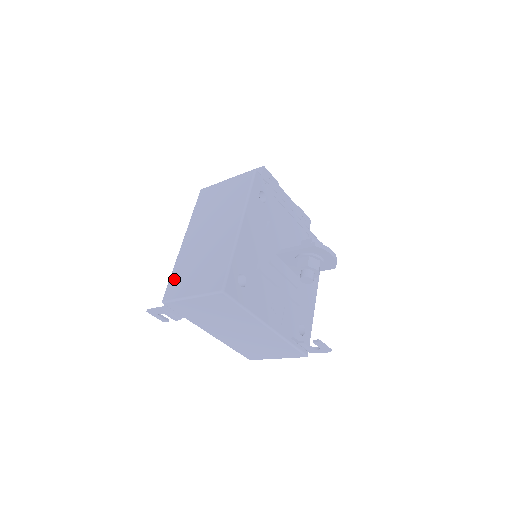
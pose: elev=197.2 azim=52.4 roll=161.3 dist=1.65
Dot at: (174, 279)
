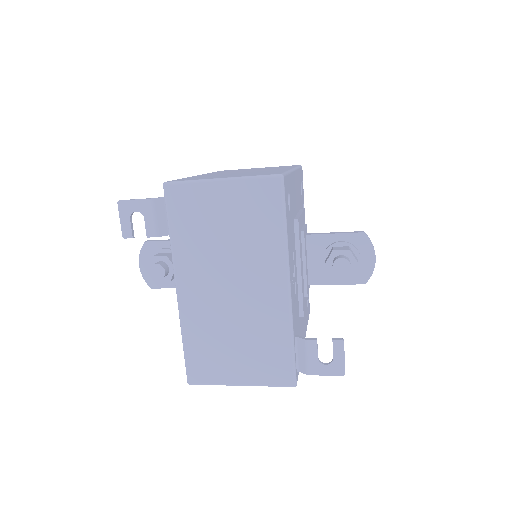
Dot at: (187, 178)
